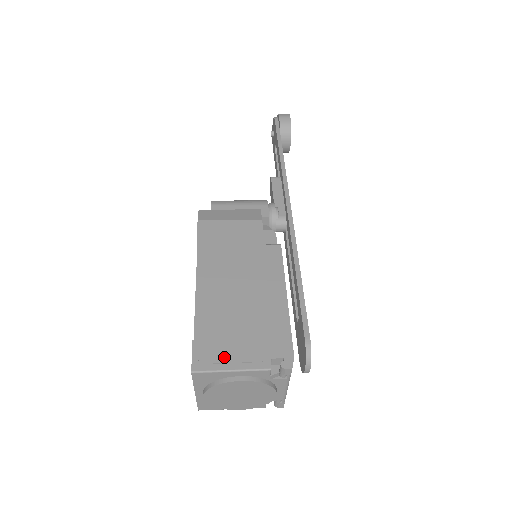
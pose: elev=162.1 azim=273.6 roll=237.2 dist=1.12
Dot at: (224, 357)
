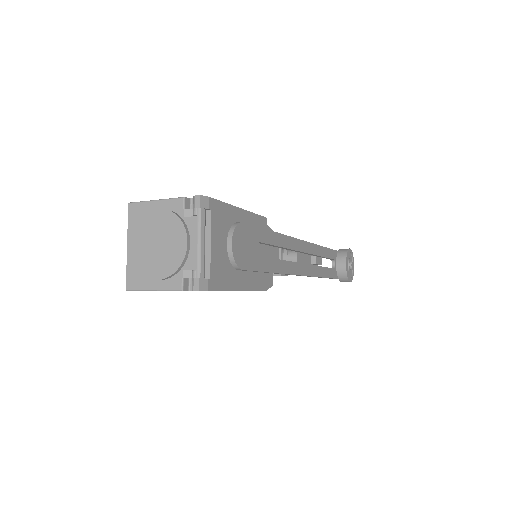
Dot at: occluded
